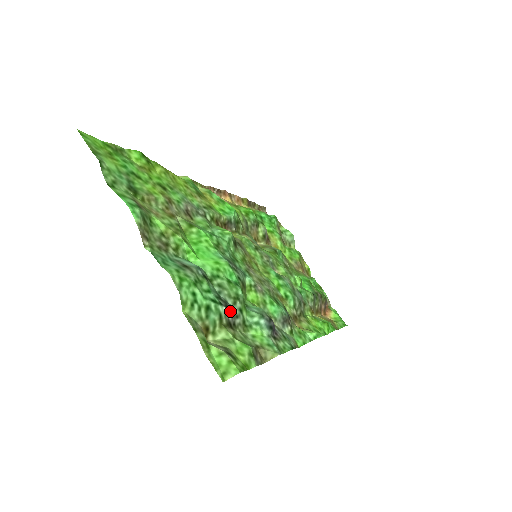
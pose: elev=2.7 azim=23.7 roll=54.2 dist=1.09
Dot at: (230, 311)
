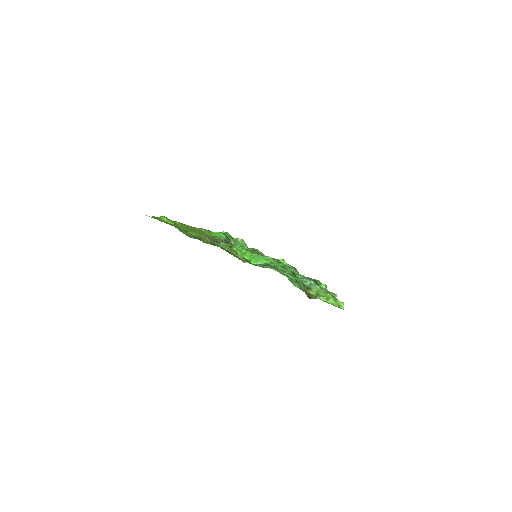
Dot at: occluded
